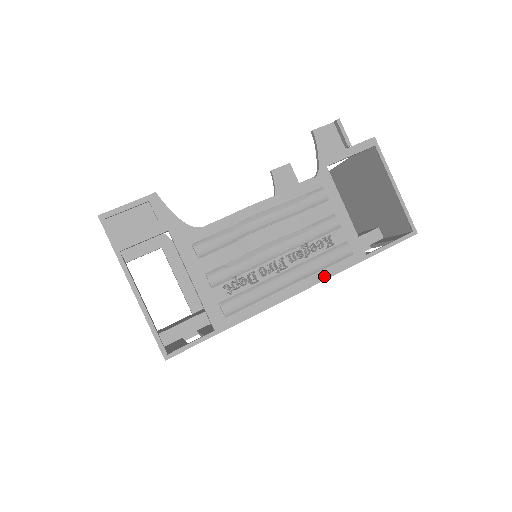
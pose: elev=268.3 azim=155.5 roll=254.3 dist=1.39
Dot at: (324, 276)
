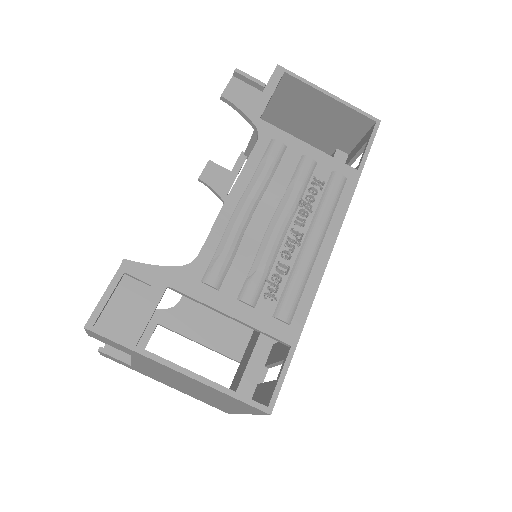
Dot at: (340, 216)
